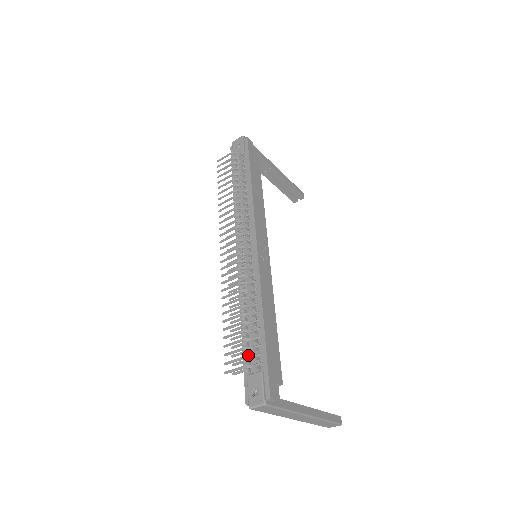
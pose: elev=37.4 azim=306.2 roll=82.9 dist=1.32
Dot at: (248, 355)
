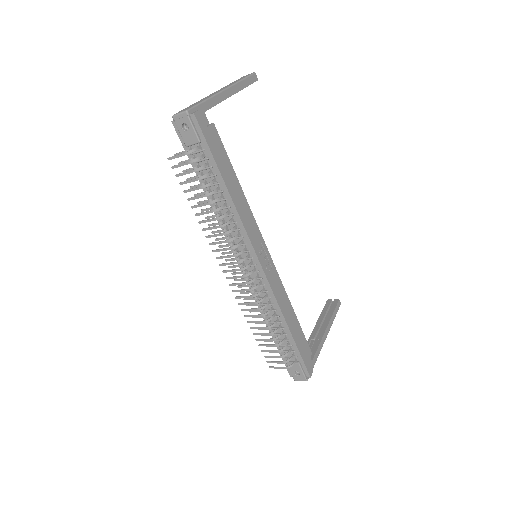
Dot at: (283, 351)
